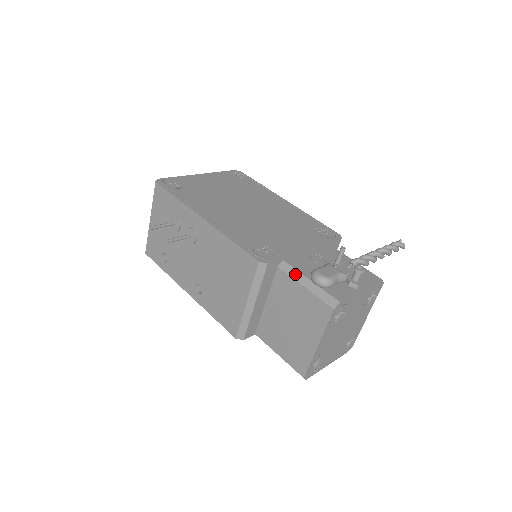
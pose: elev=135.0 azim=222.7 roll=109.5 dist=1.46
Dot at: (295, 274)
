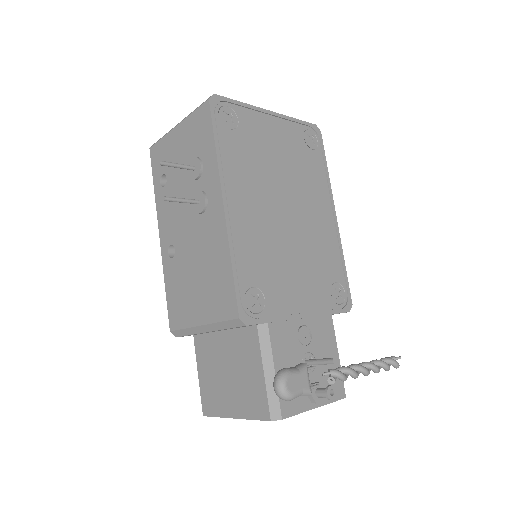
Dot at: (266, 350)
